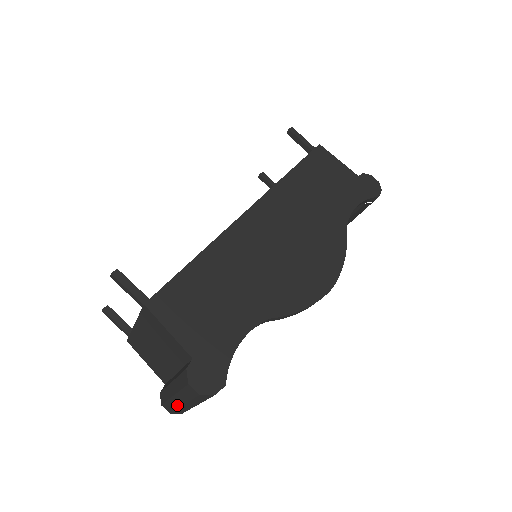
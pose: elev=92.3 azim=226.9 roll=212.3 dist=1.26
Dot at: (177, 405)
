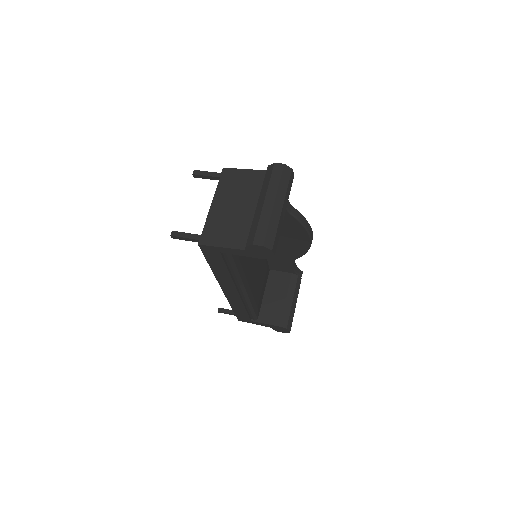
Dot at: (269, 213)
